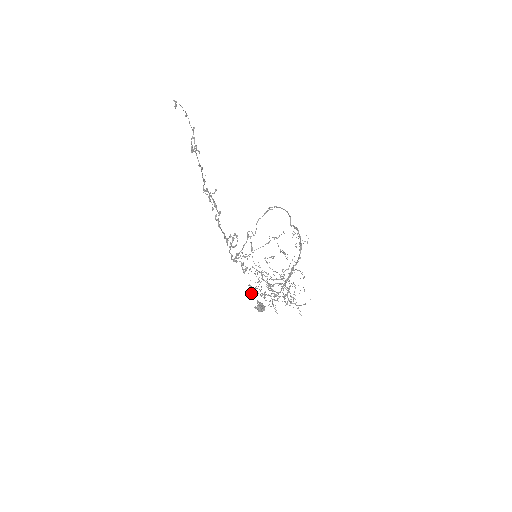
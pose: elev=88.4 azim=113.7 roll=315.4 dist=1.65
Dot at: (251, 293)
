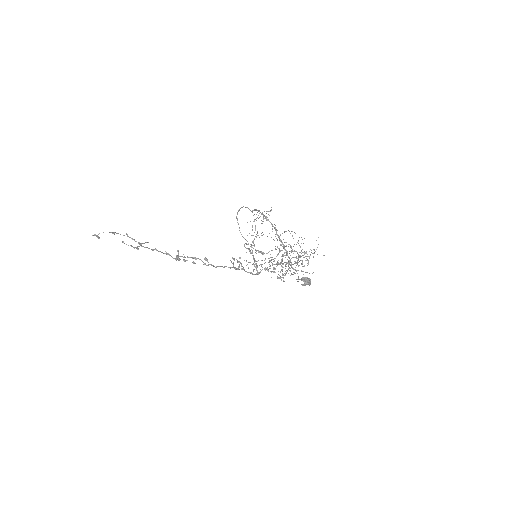
Dot at: (283, 281)
